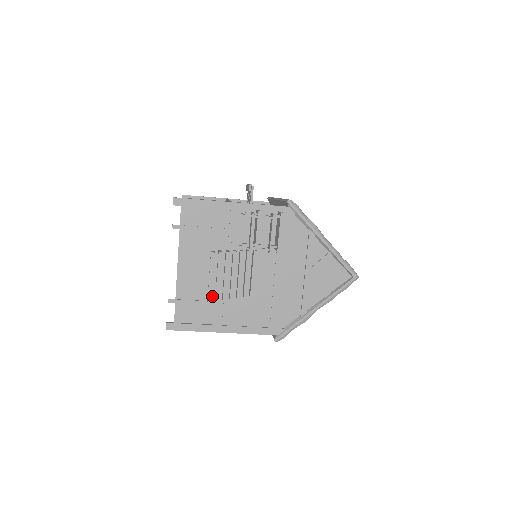
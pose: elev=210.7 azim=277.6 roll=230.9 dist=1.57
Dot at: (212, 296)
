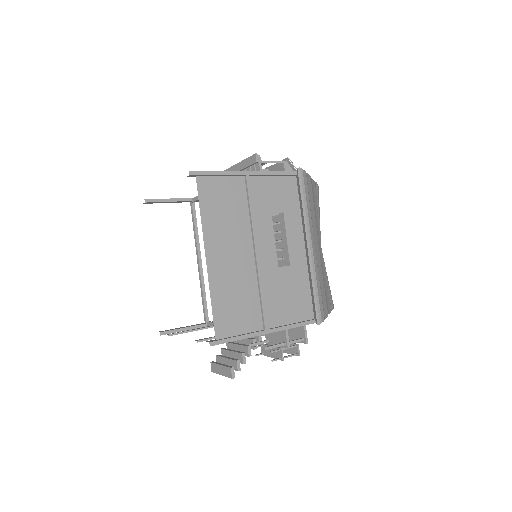
Dot at: occluded
